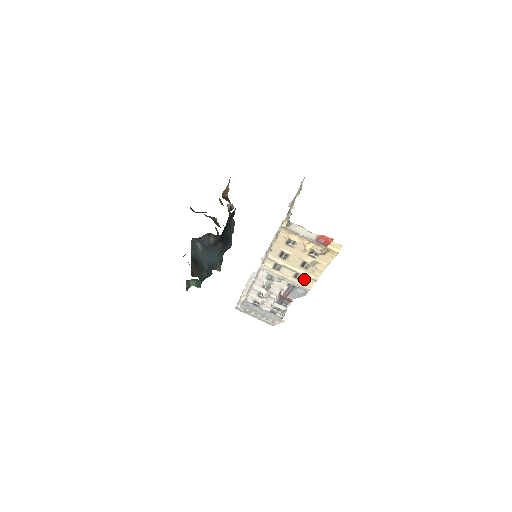
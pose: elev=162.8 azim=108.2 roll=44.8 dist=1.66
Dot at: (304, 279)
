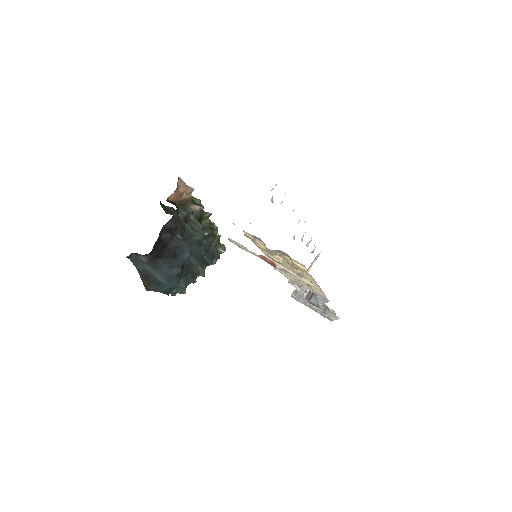
Dot at: occluded
